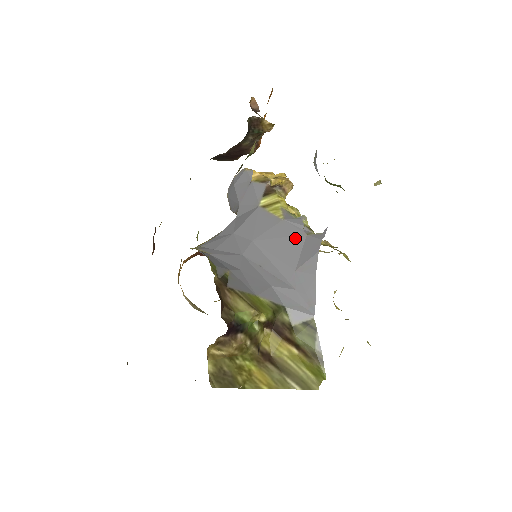
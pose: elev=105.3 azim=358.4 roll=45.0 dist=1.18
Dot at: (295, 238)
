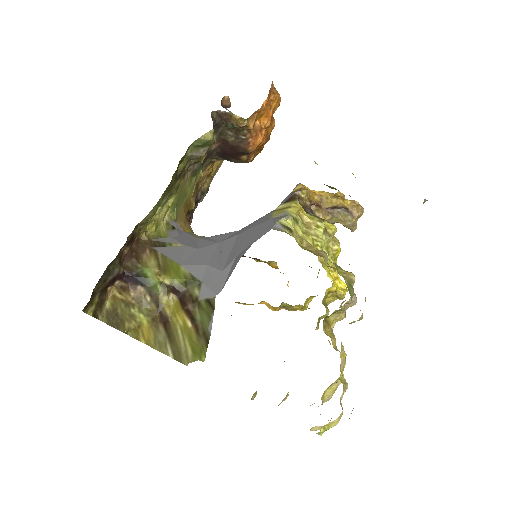
Dot at: (262, 232)
